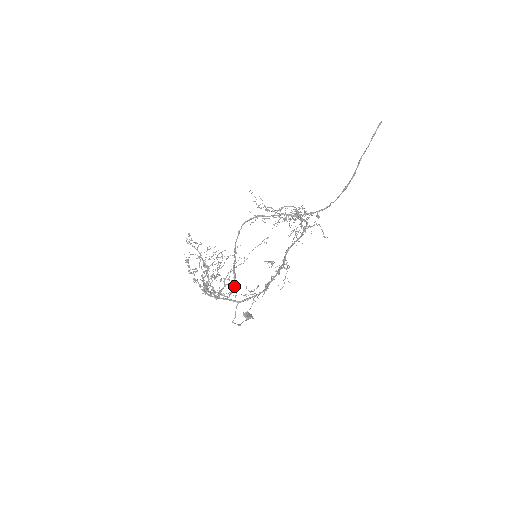
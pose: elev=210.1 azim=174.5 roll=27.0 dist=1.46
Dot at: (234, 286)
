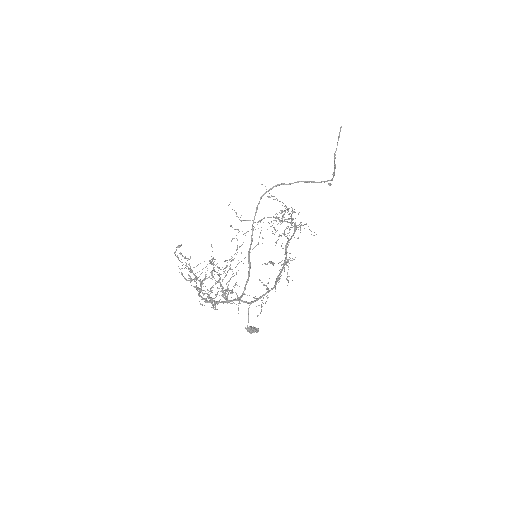
Dot at: occluded
